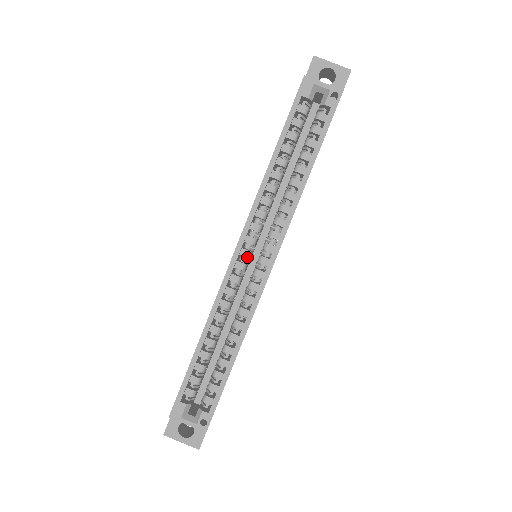
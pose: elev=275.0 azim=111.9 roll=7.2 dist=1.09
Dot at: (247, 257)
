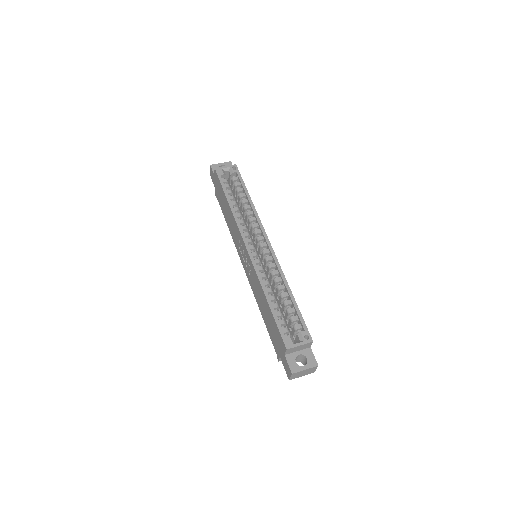
Dot at: (254, 248)
